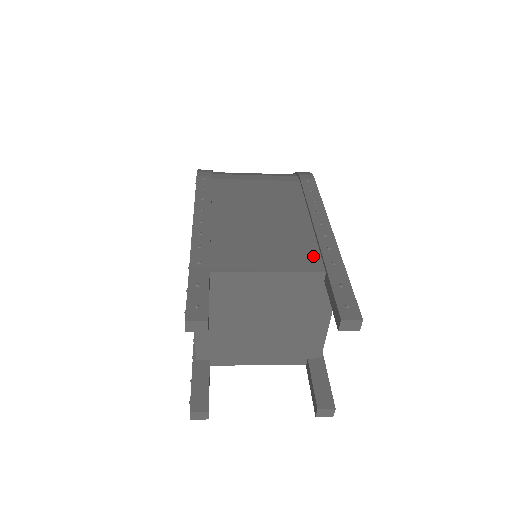
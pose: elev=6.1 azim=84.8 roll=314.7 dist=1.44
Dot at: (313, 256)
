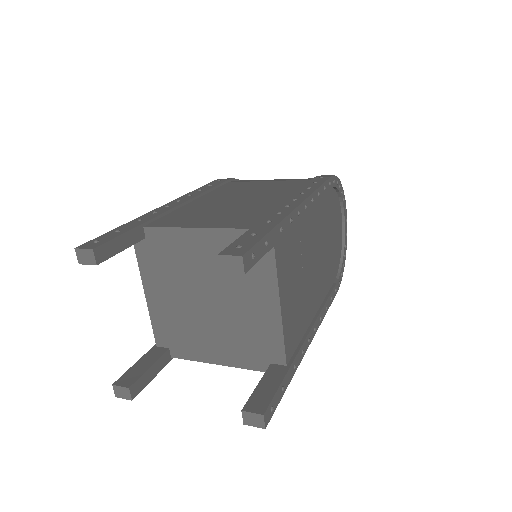
Dot at: (256, 219)
